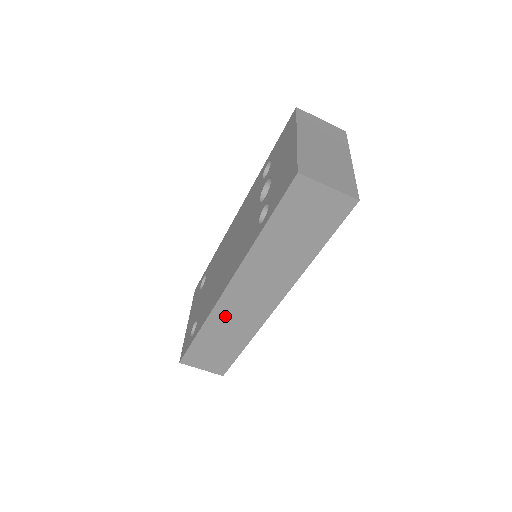
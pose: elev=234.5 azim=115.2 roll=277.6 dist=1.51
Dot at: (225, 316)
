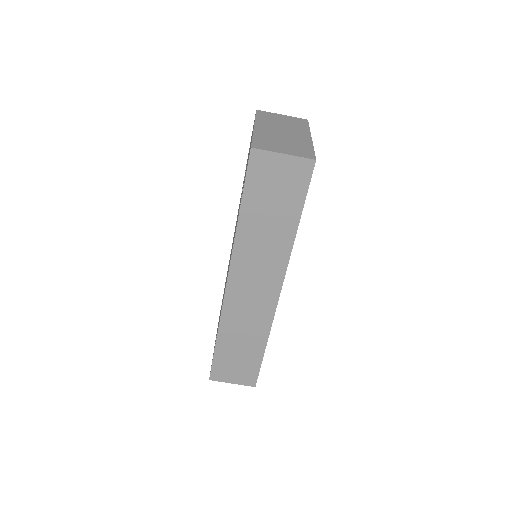
Dot at: (235, 316)
